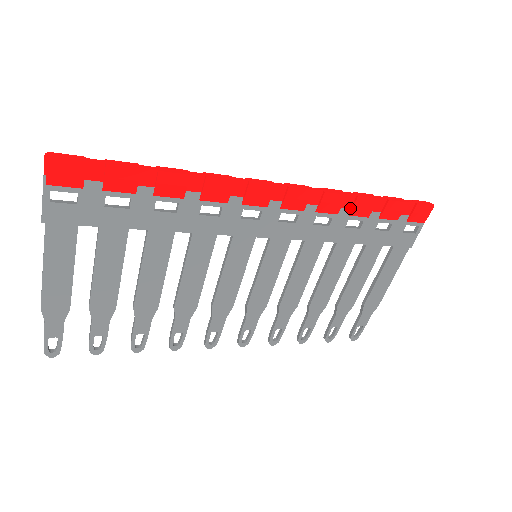
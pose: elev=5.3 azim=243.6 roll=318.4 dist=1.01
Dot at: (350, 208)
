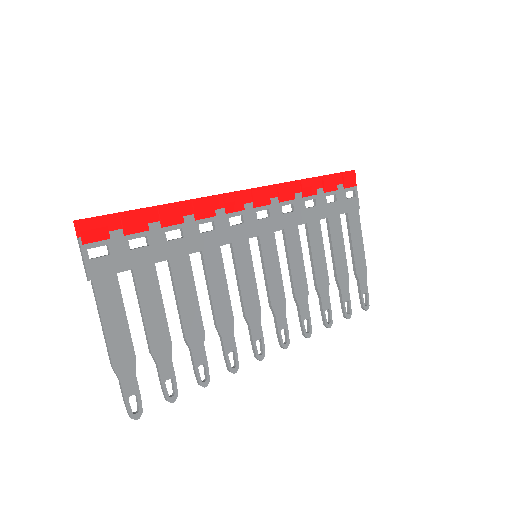
Dot at: (301, 192)
